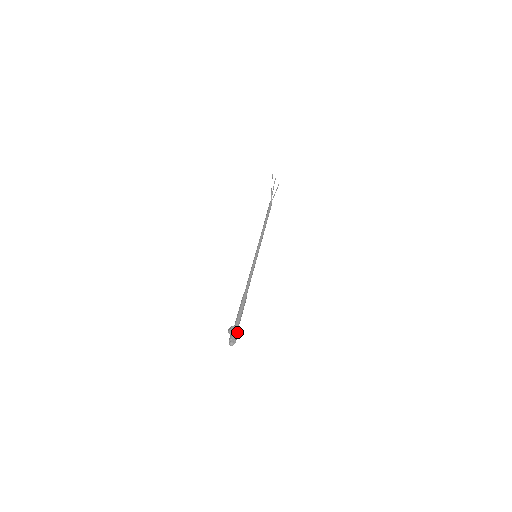
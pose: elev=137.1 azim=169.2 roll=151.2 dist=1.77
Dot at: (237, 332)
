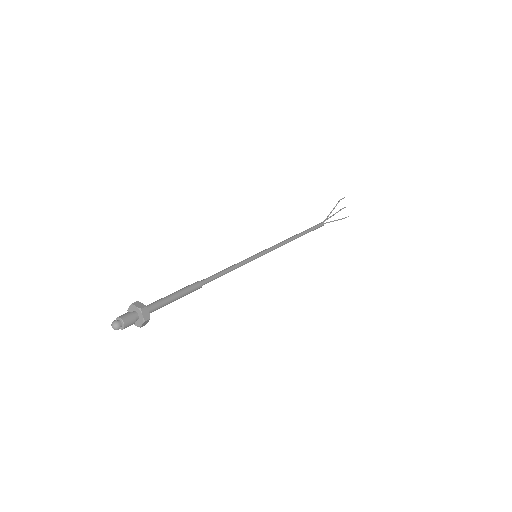
Dot at: (139, 314)
